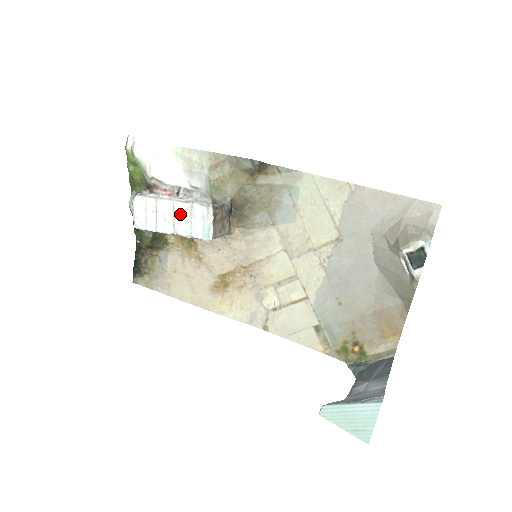
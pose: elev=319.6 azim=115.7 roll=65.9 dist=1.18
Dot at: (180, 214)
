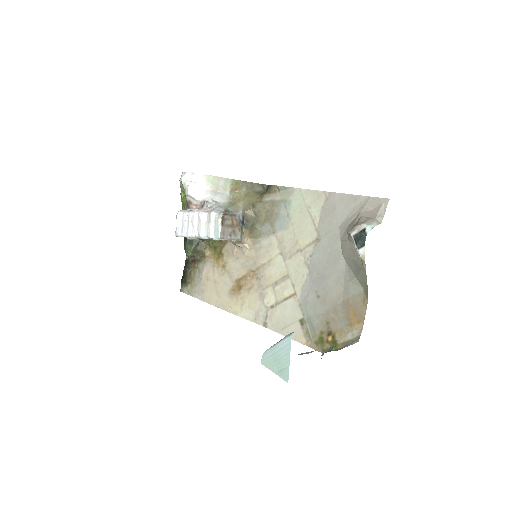
Dot at: (202, 220)
